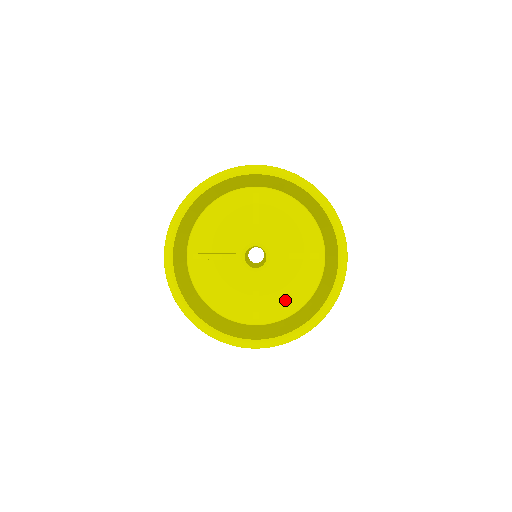
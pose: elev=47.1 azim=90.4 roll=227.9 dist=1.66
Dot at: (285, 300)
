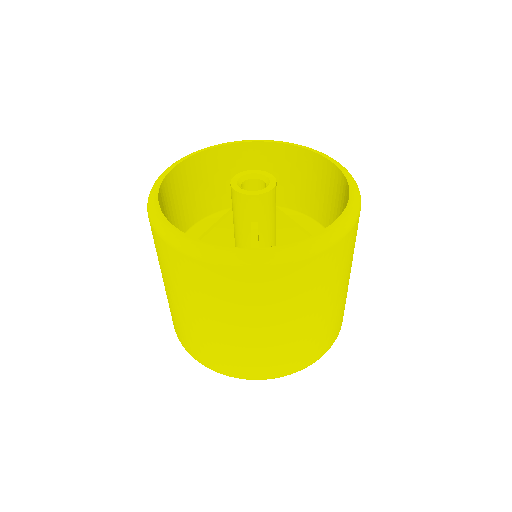
Dot at: occluded
